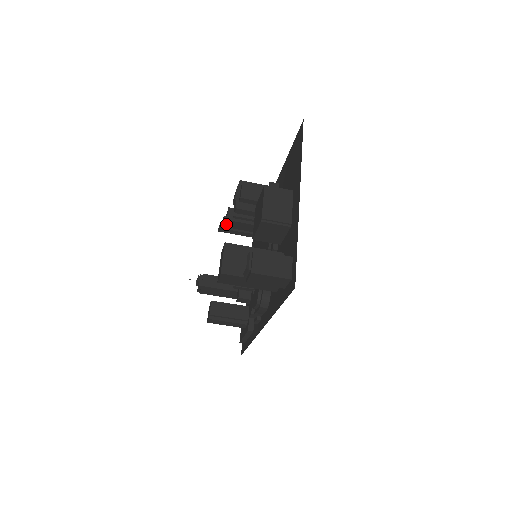
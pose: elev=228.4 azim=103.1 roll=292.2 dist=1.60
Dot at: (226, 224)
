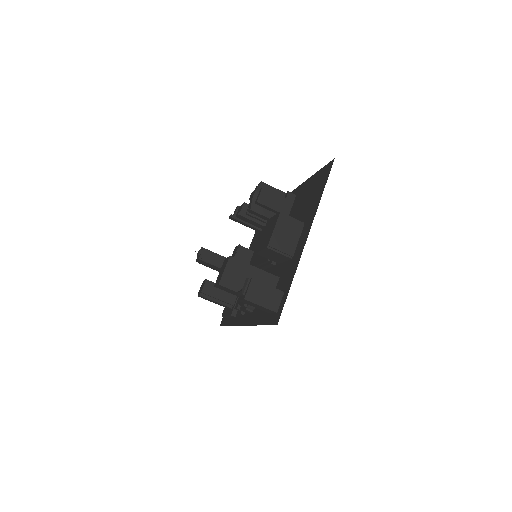
Dot at: (238, 216)
